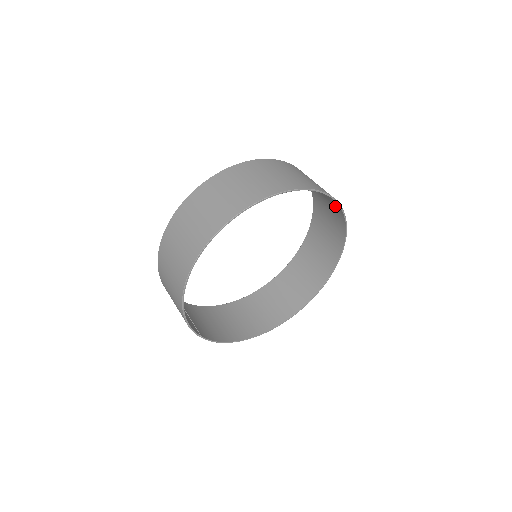
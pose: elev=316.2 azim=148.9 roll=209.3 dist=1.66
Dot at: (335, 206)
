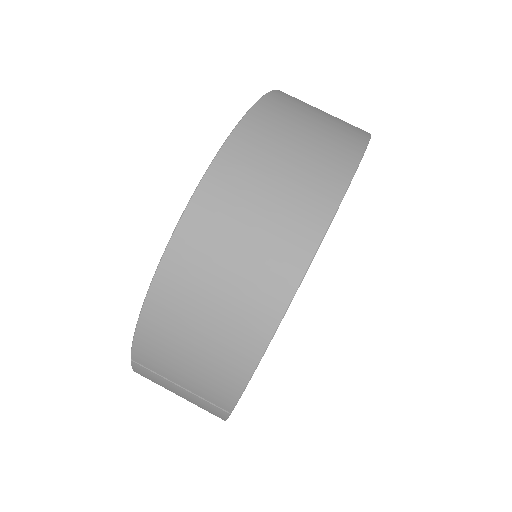
Dot at: occluded
